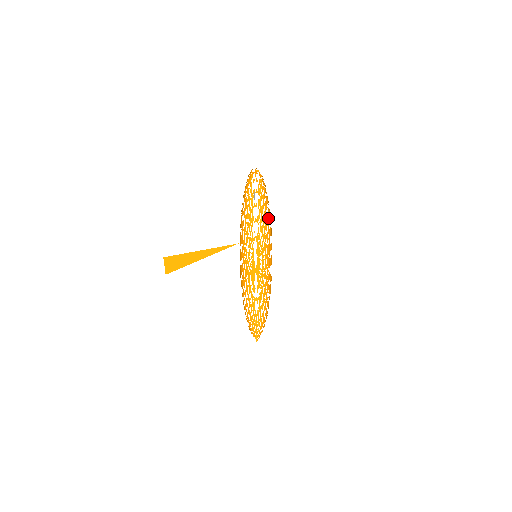
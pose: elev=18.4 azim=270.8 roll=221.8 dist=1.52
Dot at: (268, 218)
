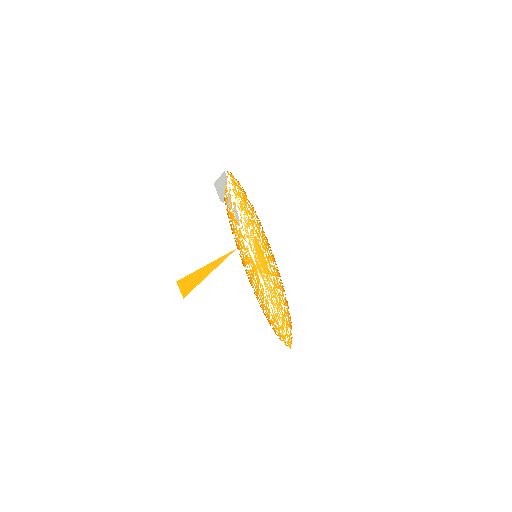
Dot at: (252, 214)
